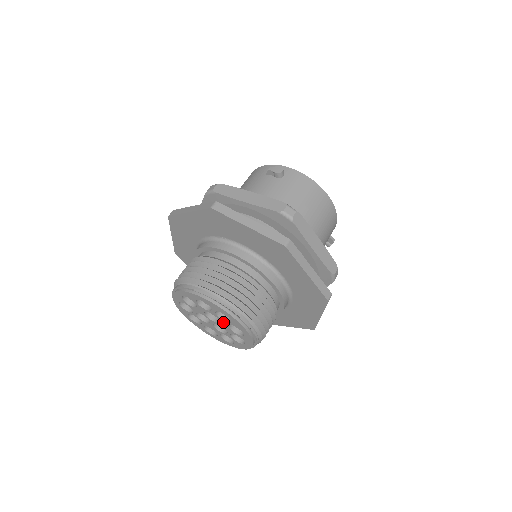
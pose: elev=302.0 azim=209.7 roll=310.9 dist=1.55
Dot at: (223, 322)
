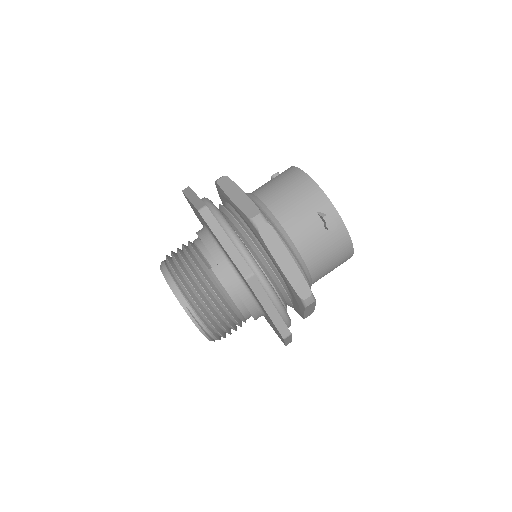
Dot at: occluded
